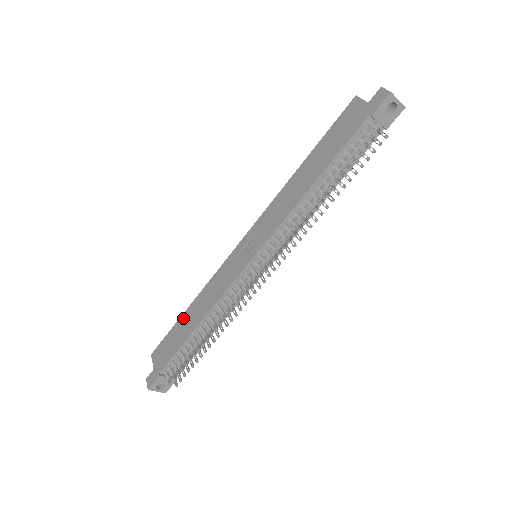
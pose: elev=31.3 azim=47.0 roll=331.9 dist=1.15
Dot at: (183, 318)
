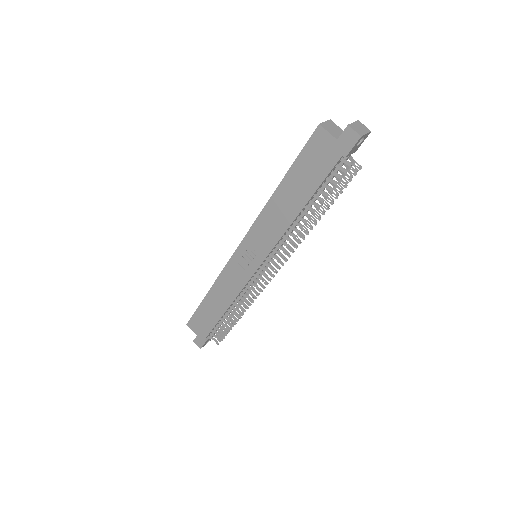
Dot at: (206, 302)
